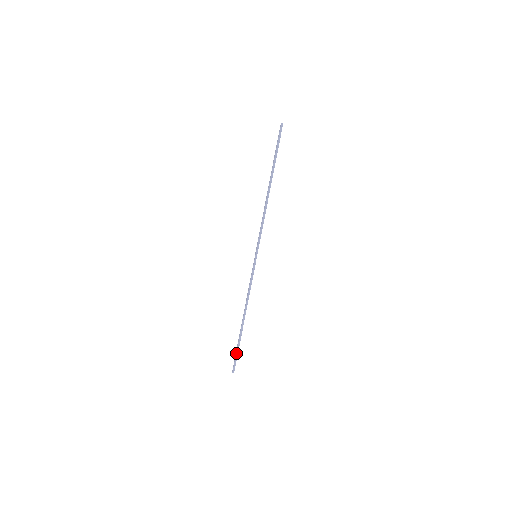
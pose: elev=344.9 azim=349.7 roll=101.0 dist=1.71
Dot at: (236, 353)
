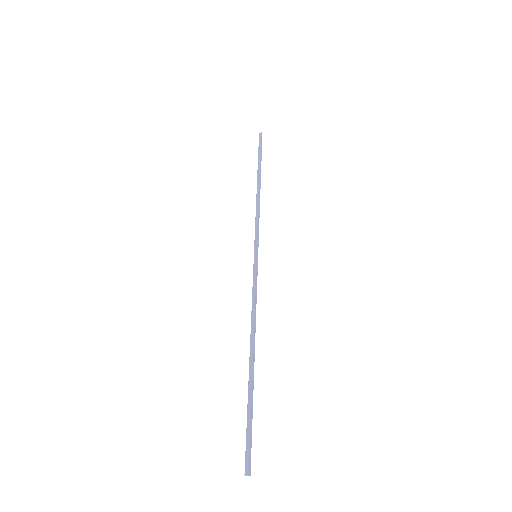
Dot at: (250, 423)
